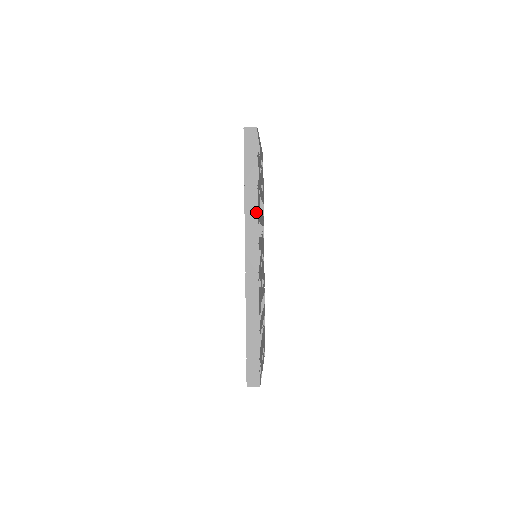
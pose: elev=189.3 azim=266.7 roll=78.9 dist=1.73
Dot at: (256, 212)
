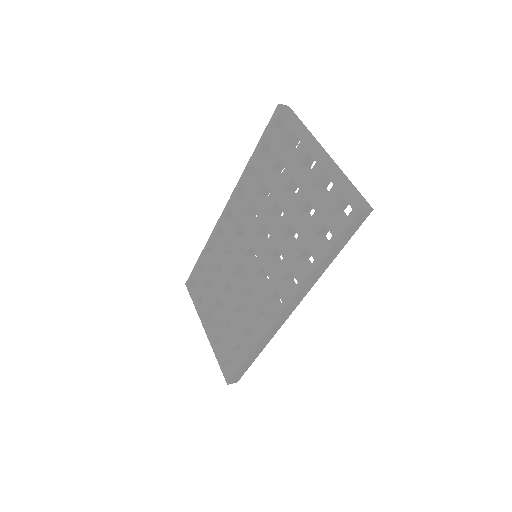
Dot at: (316, 280)
